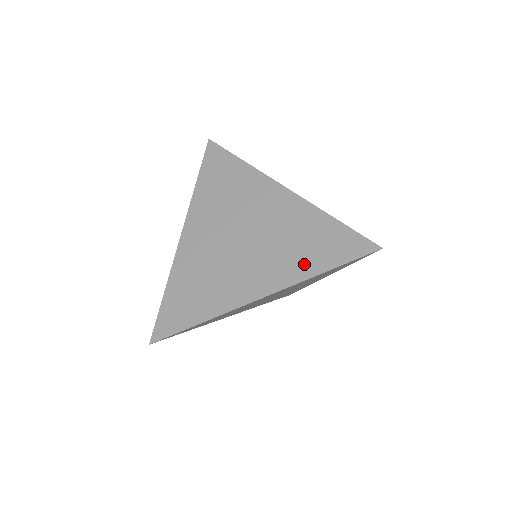
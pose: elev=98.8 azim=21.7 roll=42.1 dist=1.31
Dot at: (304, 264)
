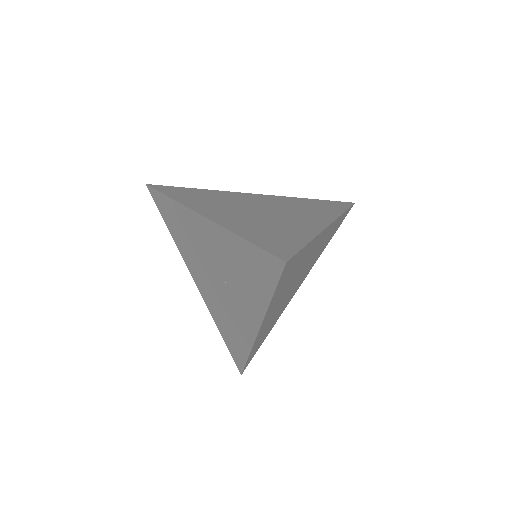
Dot at: (327, 211)
